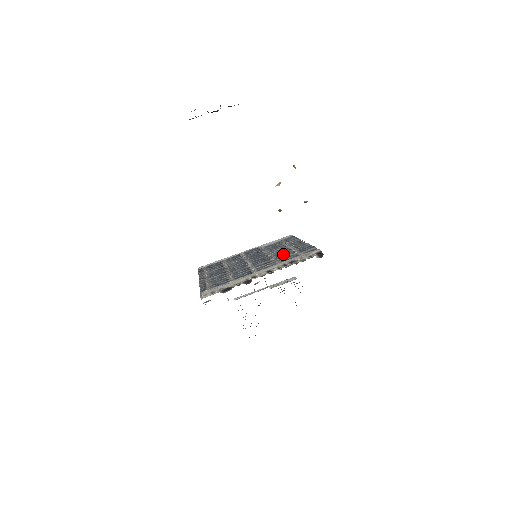
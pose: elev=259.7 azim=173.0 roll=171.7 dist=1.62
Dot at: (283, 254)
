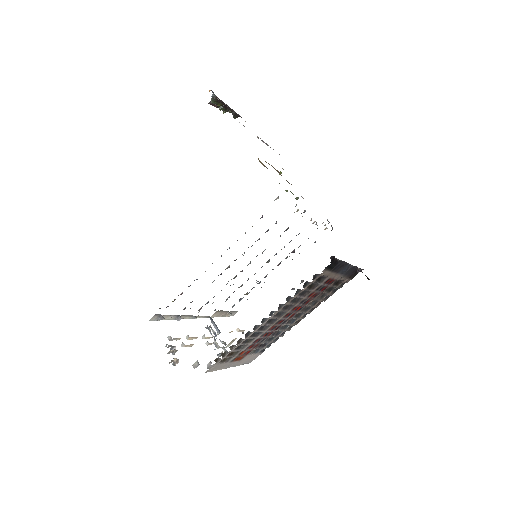
Dot at: occluded
